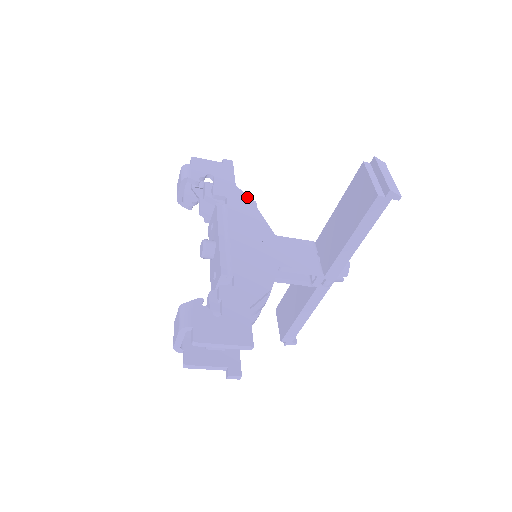
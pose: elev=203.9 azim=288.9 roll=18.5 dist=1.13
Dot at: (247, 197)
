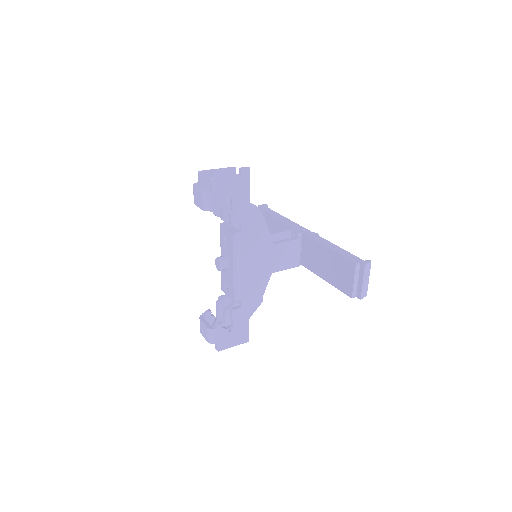
Dot at: (258, 216)
